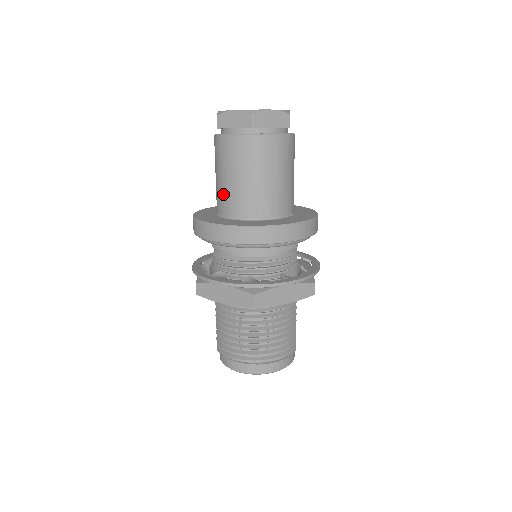
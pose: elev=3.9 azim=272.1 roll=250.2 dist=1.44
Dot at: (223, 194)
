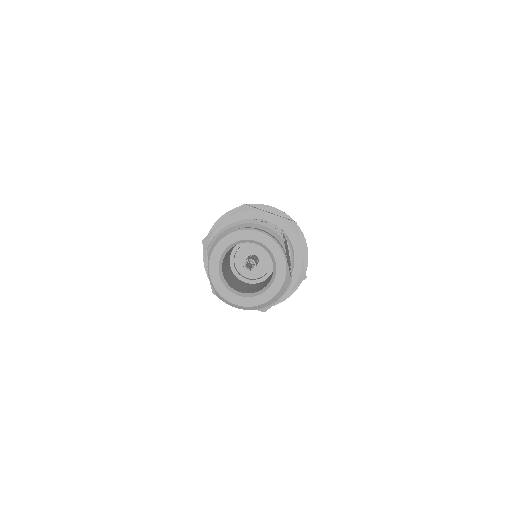
Dot at: occluded
